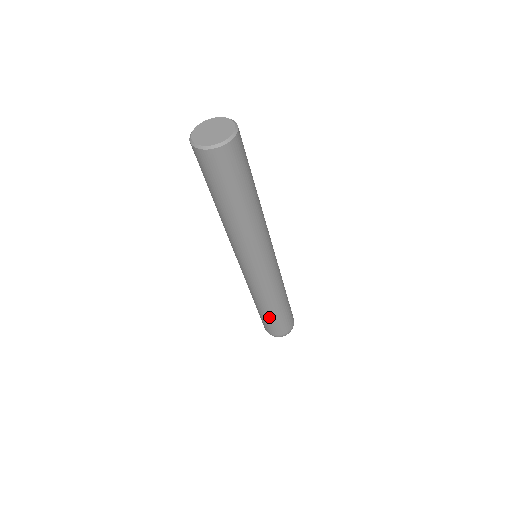
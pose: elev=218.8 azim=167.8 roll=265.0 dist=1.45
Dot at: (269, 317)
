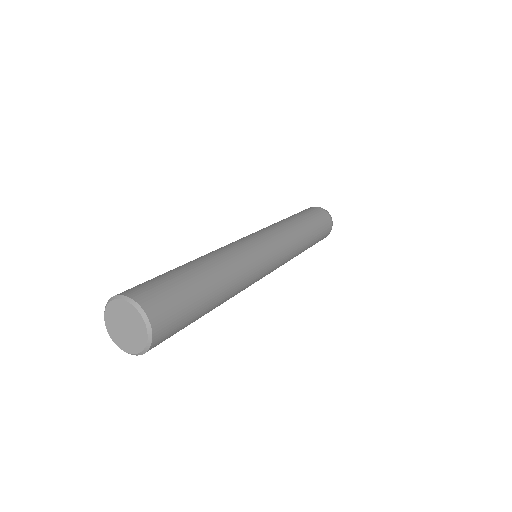
Dot at: occluded
